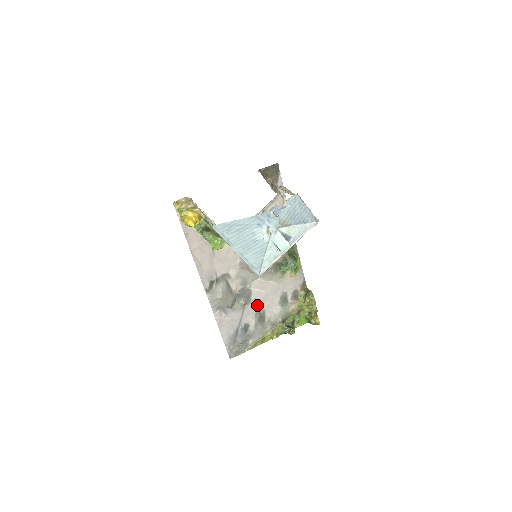
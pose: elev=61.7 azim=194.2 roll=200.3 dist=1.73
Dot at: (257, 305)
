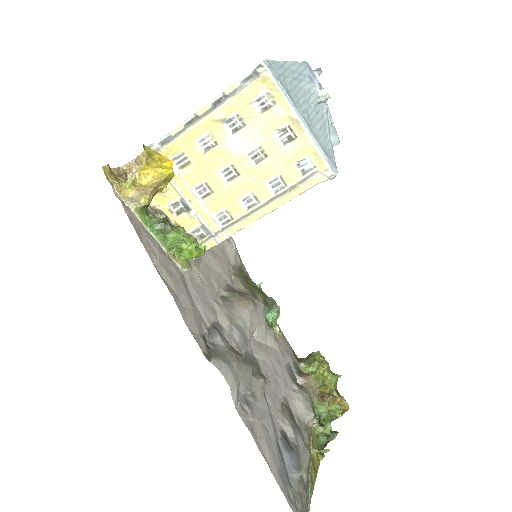
Dot at: (274, 389)
